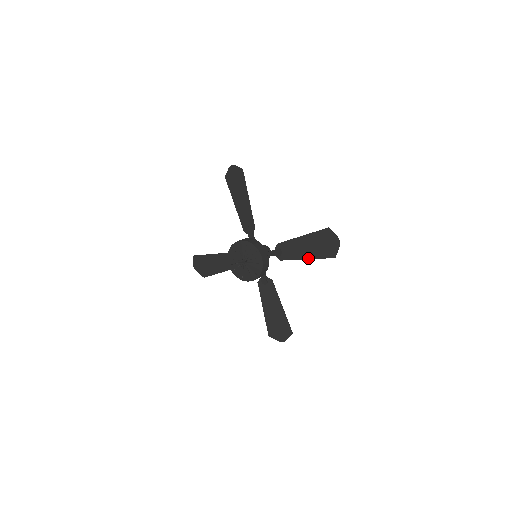
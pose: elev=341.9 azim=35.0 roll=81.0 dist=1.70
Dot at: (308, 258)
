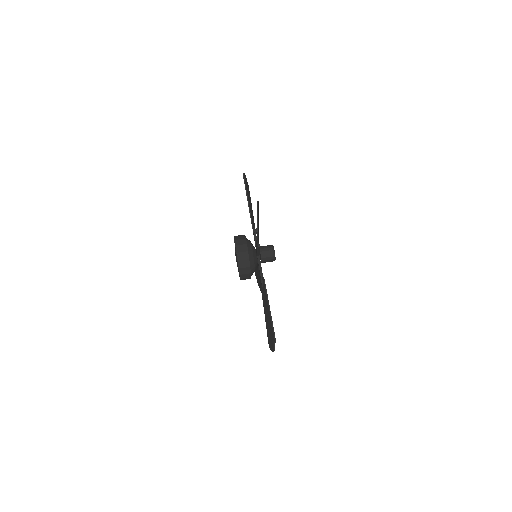
Dot at: (265, 317)
